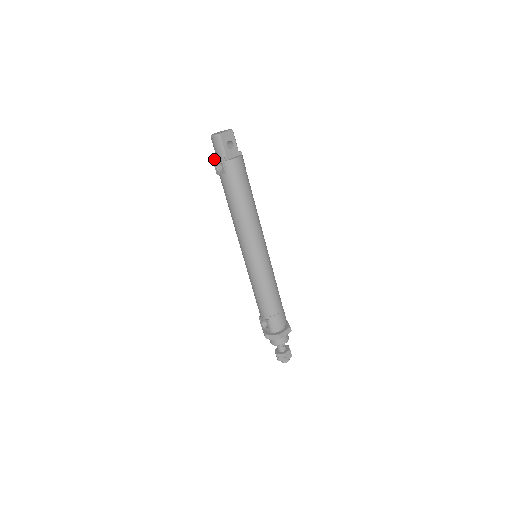
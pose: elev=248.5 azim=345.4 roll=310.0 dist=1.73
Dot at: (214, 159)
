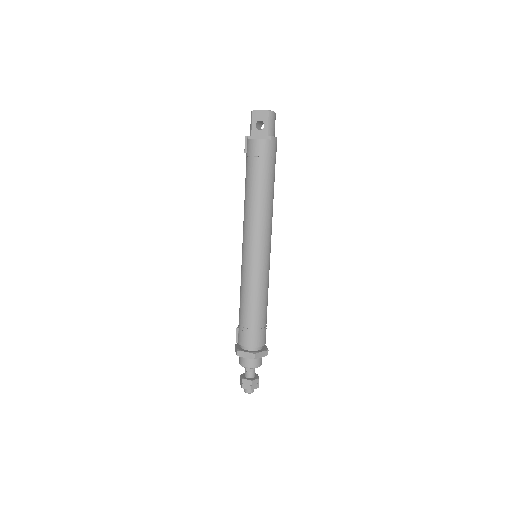
Dot at: occluded
